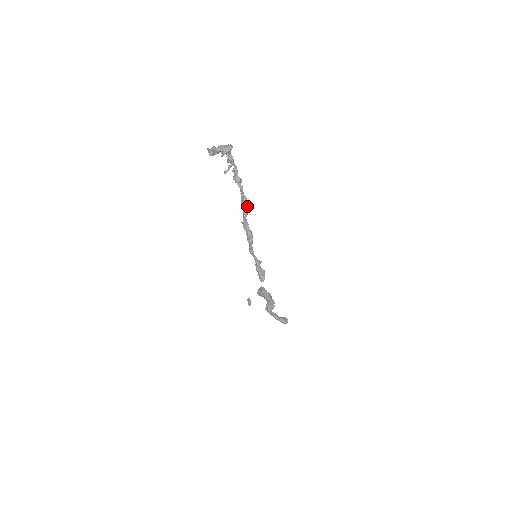
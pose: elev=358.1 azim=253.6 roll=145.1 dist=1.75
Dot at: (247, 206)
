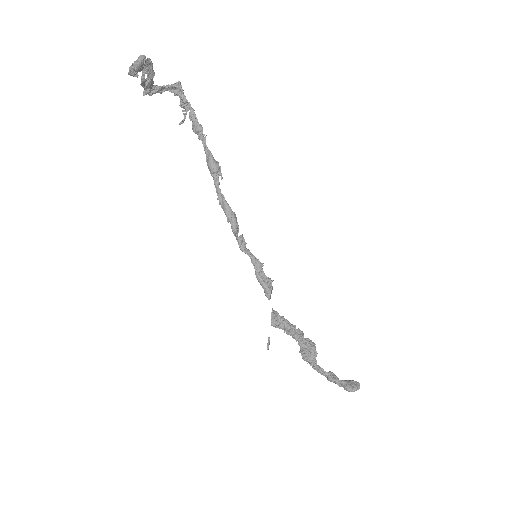
Dot at: (212, 164)
